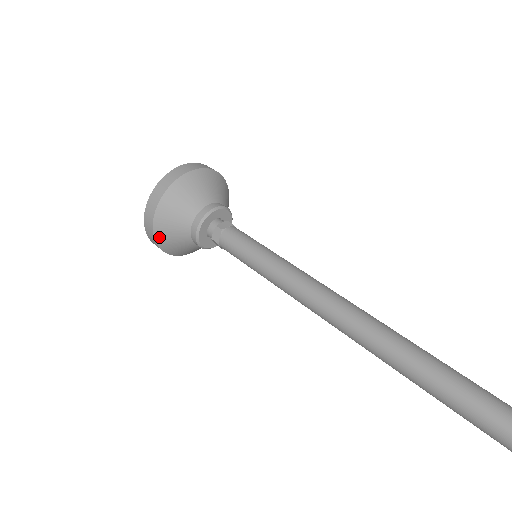
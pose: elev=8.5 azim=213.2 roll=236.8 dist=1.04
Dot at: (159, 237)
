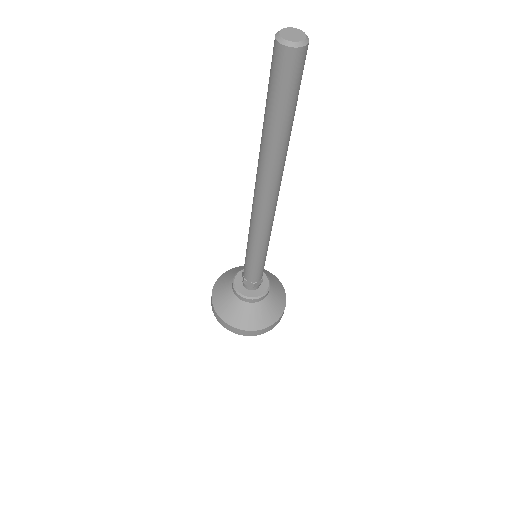
Dot at: (222, 315)
